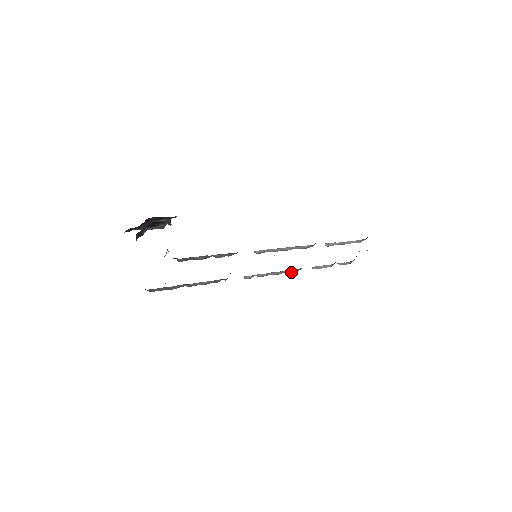
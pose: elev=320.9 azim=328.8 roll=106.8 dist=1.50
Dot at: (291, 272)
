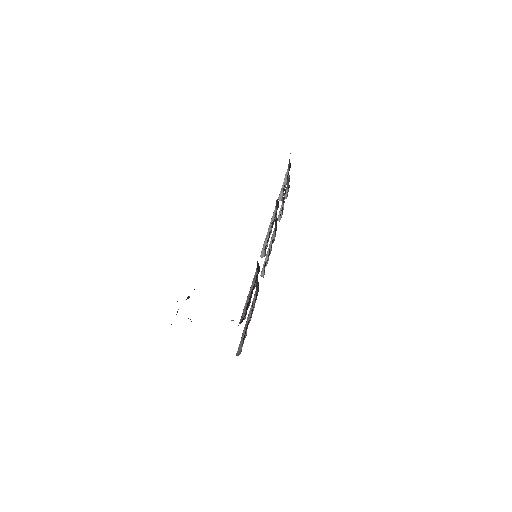
Dot at: (274, 239)
